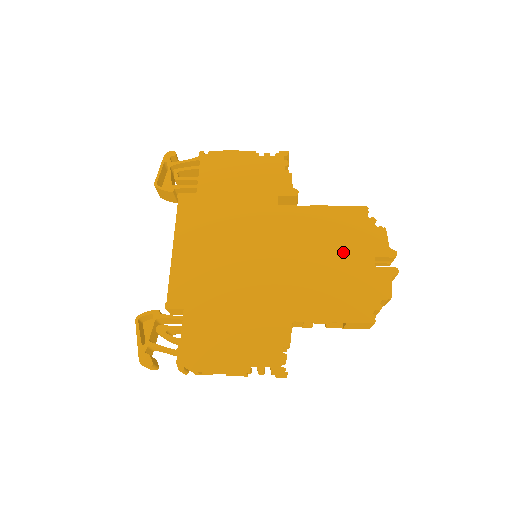
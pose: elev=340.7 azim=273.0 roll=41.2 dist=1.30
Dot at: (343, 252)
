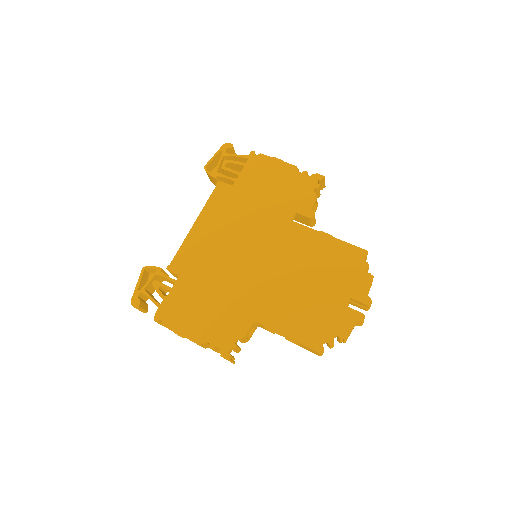
Dot at: (325, 282)
